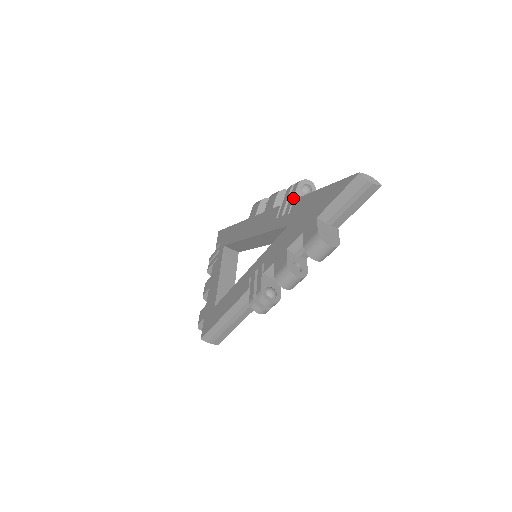
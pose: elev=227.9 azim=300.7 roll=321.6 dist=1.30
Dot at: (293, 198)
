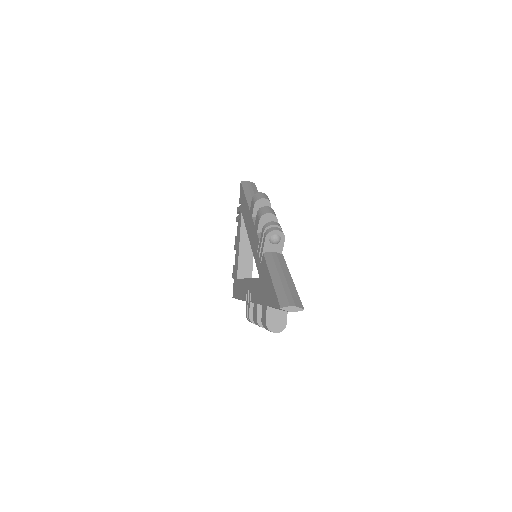
Dot at: (263, 249)
